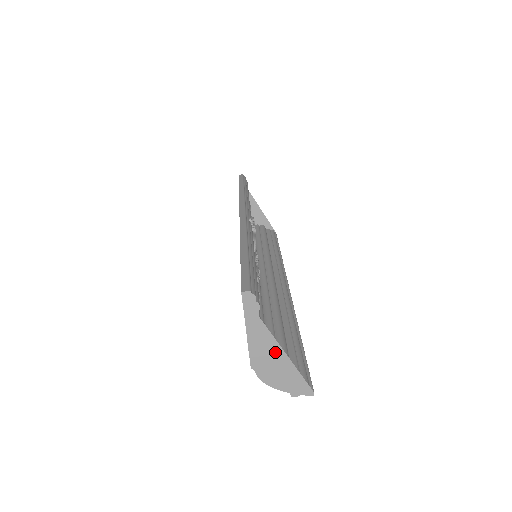
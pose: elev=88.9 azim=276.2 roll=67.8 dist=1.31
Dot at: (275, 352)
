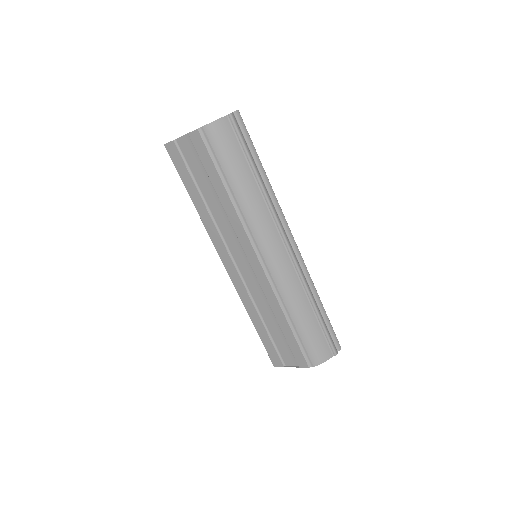
Dot at: occluded
